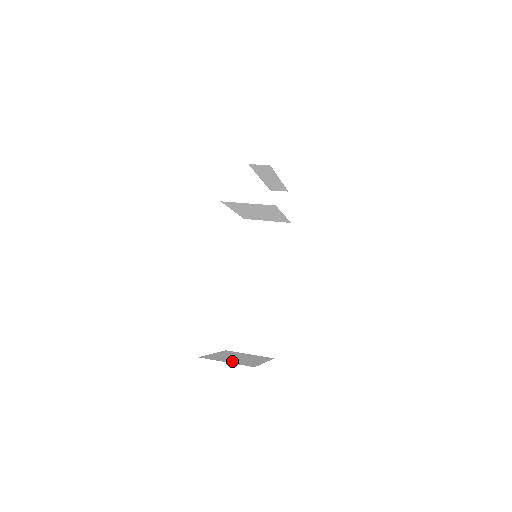
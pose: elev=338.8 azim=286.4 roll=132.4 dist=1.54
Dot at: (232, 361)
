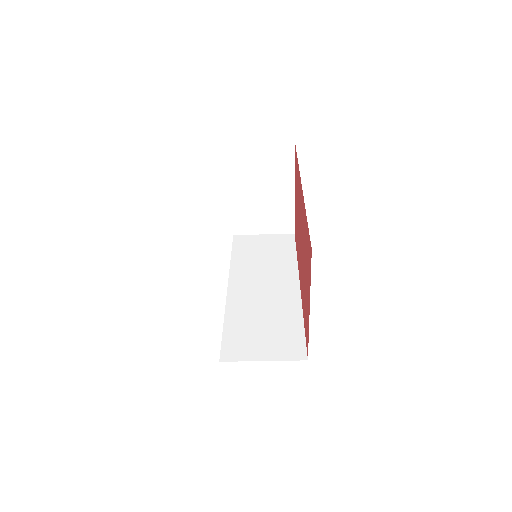
Dot at: occluded
